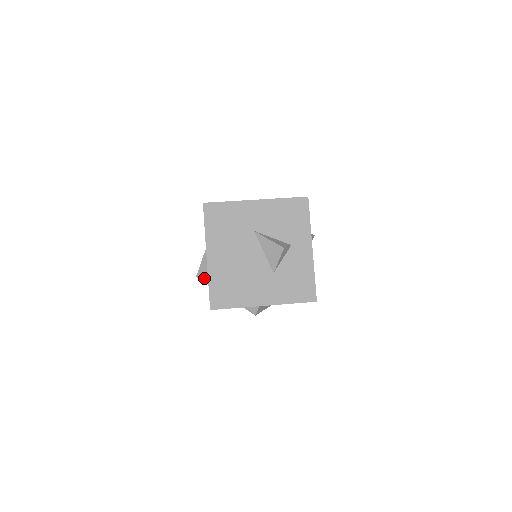
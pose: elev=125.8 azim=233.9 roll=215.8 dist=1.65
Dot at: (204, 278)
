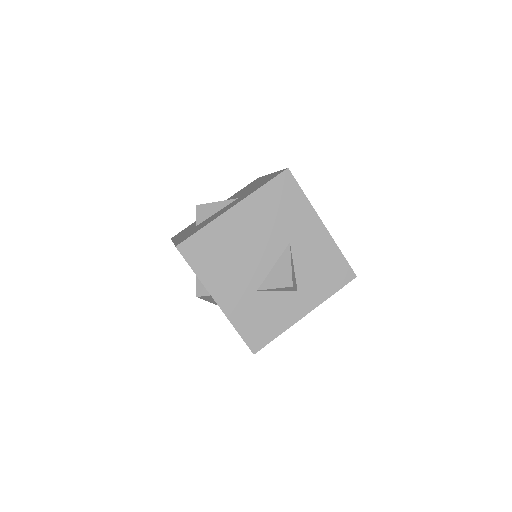
Dot at: (200, 215)
